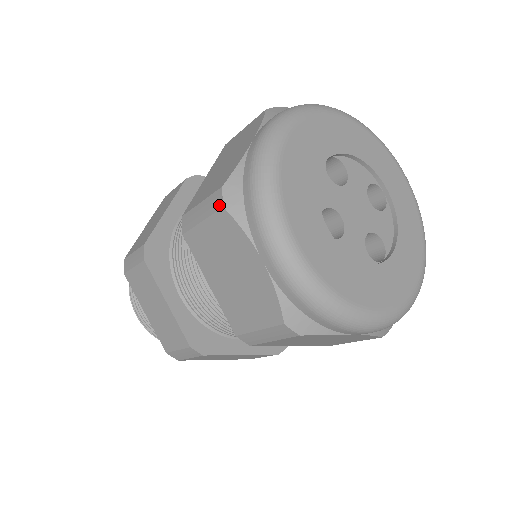
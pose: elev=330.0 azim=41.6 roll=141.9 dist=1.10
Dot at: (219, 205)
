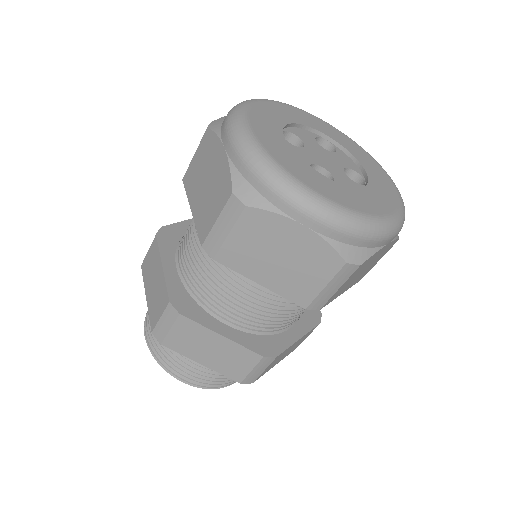
Dot at: (240, 208)
